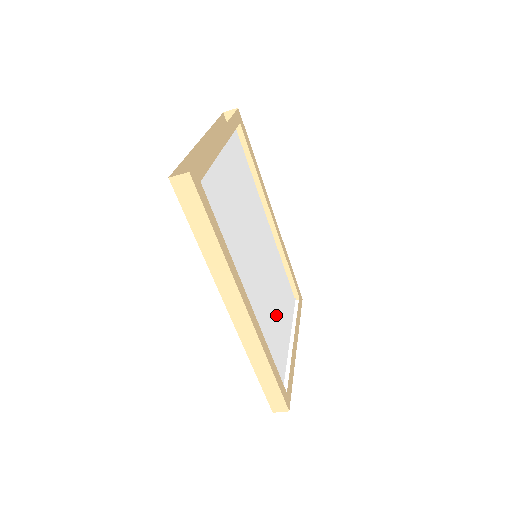
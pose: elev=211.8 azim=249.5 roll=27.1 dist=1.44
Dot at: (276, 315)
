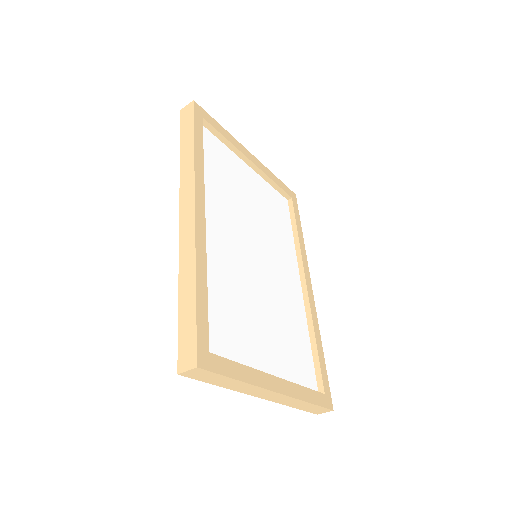
Dot at: (258, 323)
